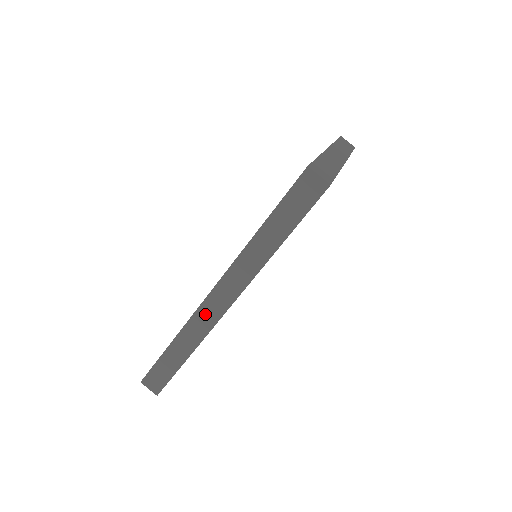
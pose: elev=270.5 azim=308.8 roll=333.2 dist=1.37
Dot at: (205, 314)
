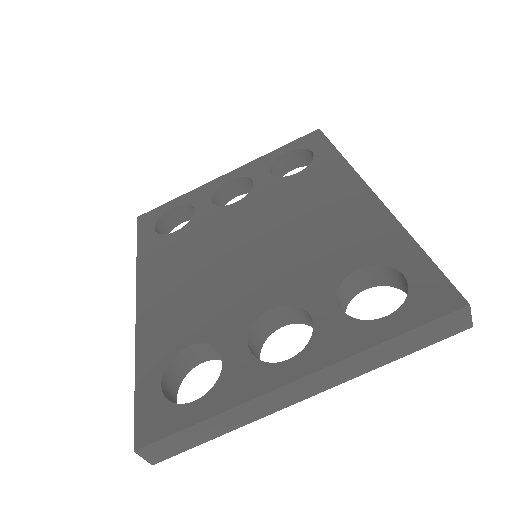
Dot at: occluded
